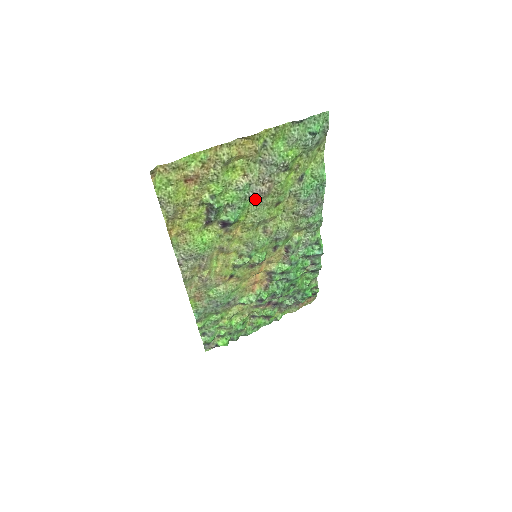
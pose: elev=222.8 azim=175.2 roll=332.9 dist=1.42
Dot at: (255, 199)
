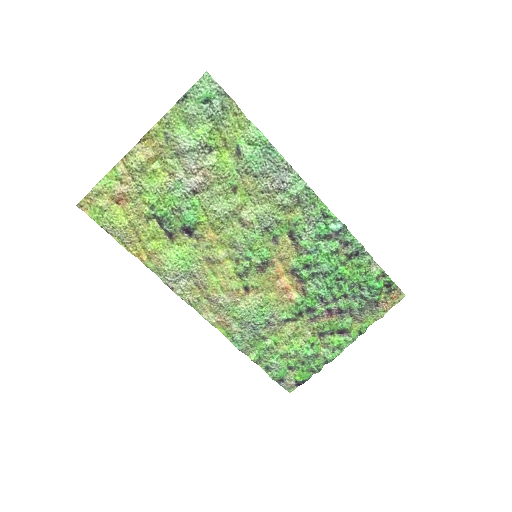
Dot at: (201, 194)
